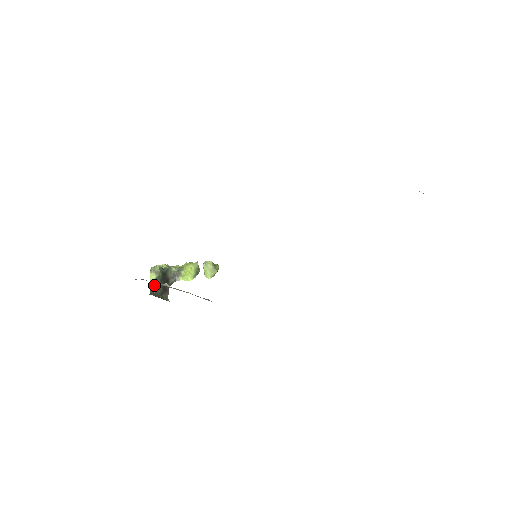
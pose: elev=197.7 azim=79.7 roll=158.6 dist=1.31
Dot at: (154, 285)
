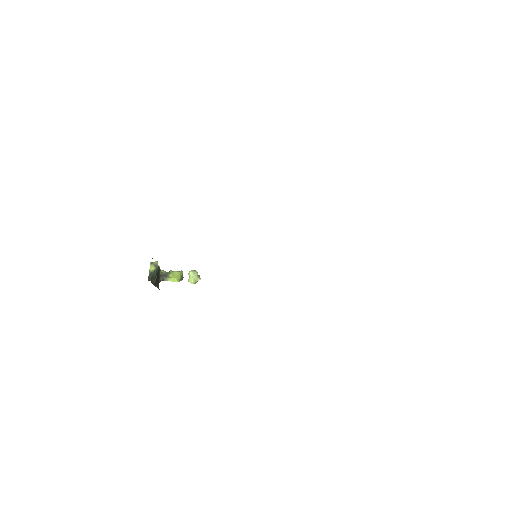
Dot at: (151, 275)
